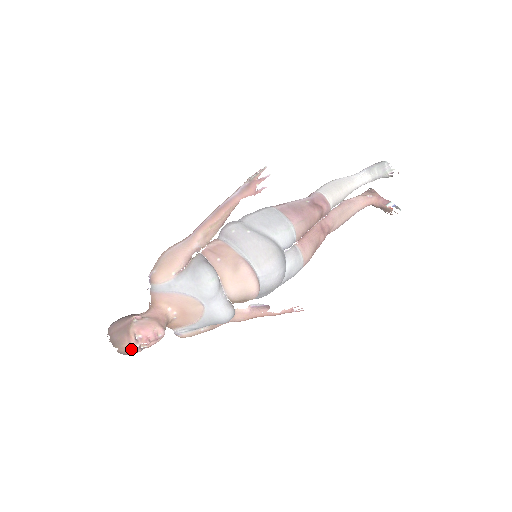
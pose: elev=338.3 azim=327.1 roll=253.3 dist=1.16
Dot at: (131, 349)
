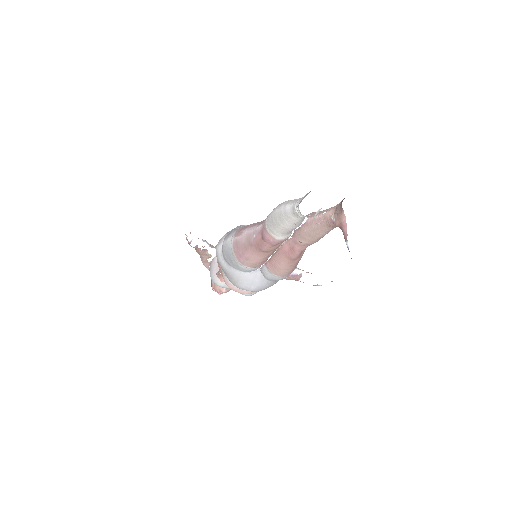
Dot at: occluded
